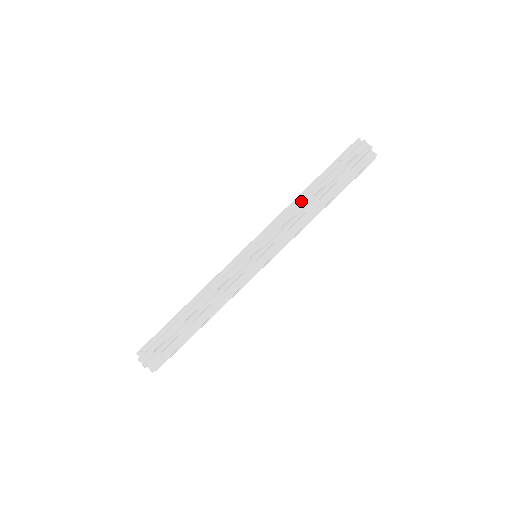
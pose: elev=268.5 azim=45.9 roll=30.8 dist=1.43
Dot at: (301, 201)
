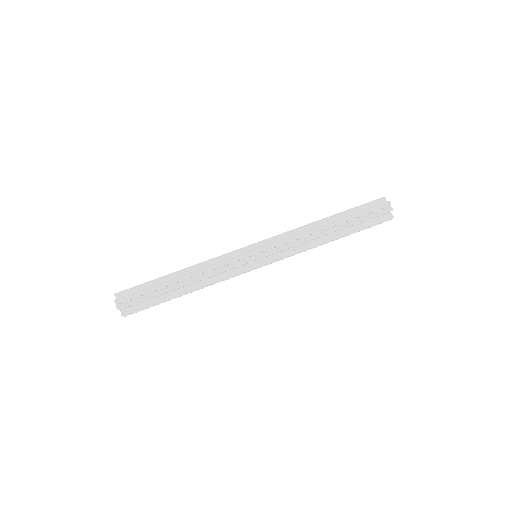
Dot at: (315, 228)
